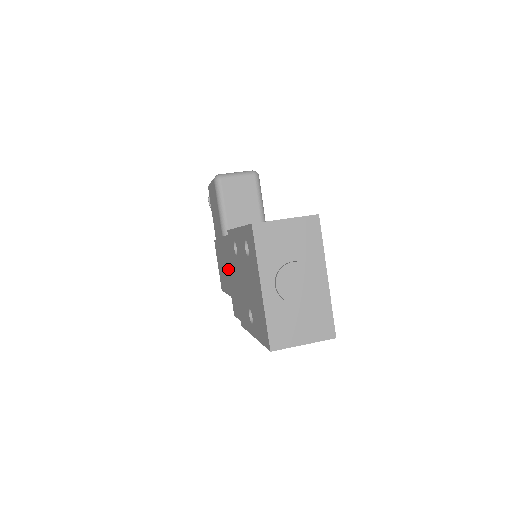
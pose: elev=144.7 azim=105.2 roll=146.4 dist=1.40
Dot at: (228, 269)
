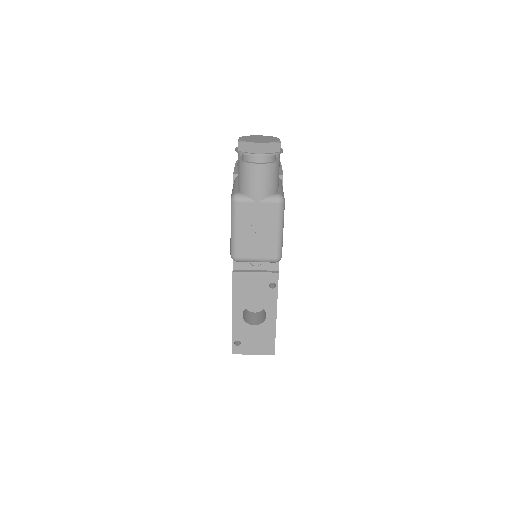
Dot at: occluded
